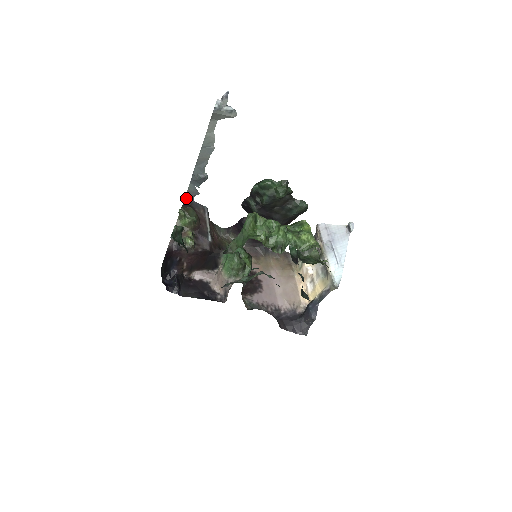
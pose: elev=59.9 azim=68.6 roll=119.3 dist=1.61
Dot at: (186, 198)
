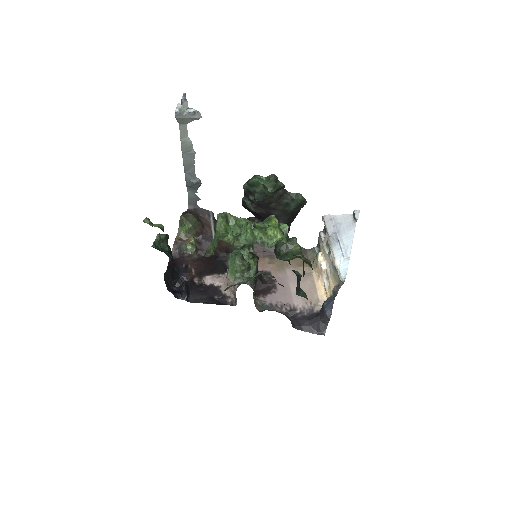
Dot at: (190, 205)
